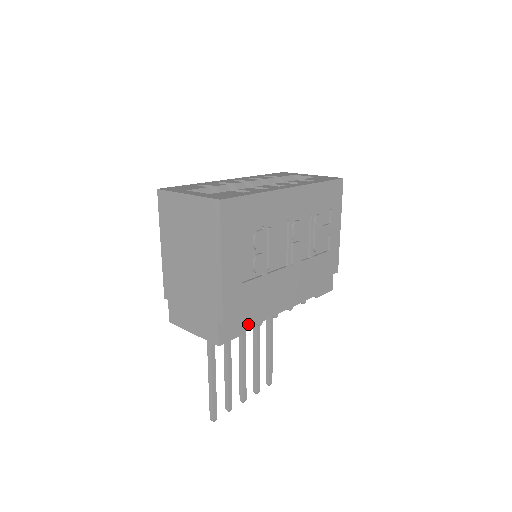
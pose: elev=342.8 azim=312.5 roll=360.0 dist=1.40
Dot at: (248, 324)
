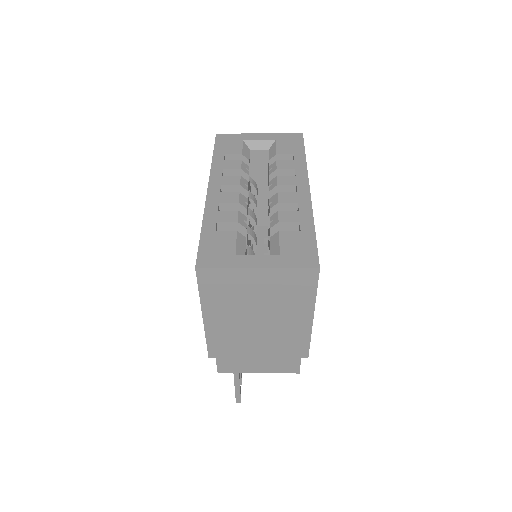
Dot at: occluded
